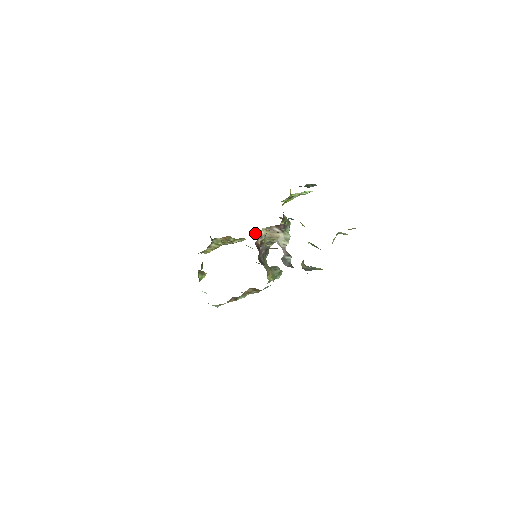
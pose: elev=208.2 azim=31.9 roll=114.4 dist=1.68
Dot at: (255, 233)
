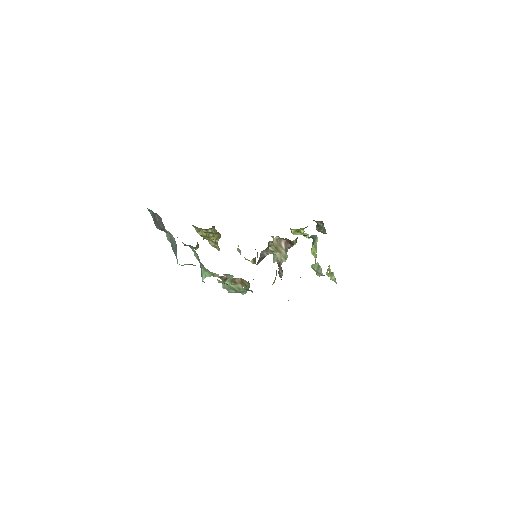
Dot at: occluded
